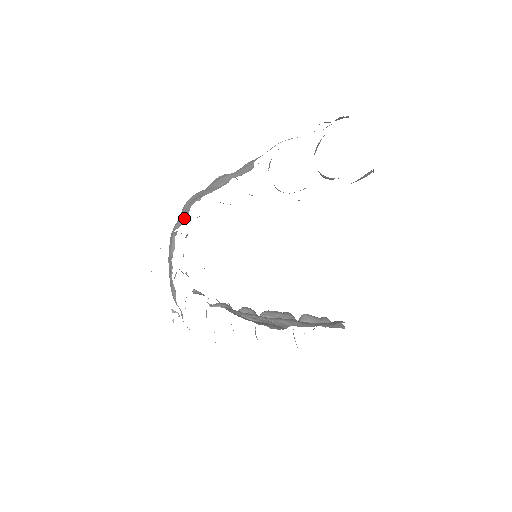
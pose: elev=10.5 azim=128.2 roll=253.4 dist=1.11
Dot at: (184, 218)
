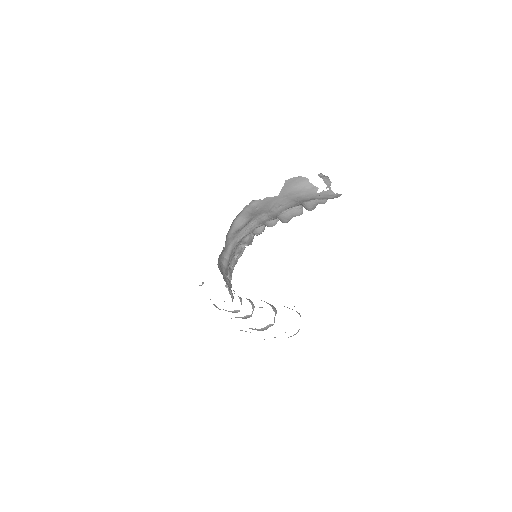
Dot at: occluded
